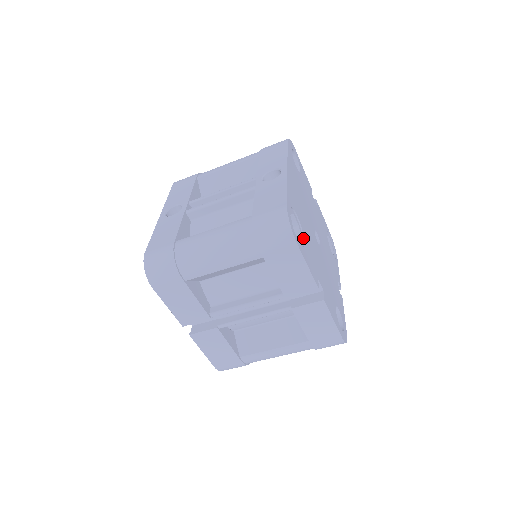
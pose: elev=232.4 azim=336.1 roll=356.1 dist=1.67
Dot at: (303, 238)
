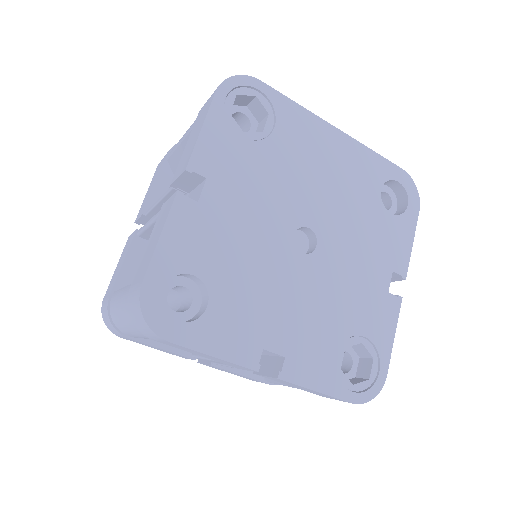
Dot at: (250, 140)
